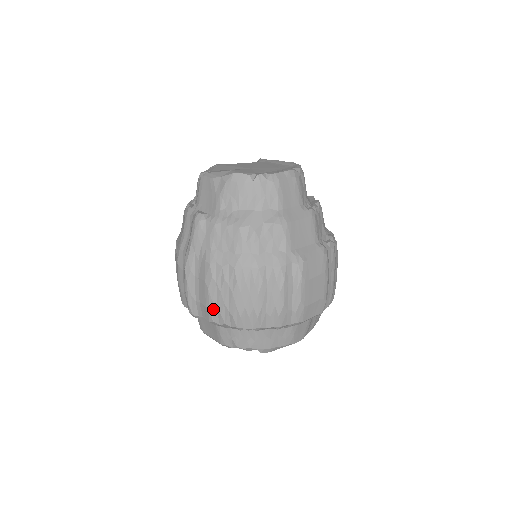
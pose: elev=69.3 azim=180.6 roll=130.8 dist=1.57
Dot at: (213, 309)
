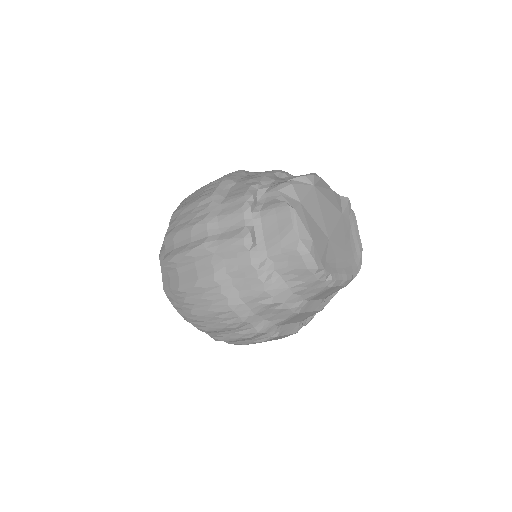
Dot at: (183, 294)
